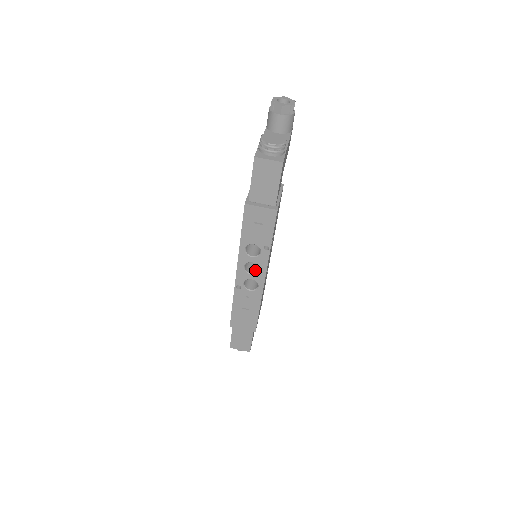
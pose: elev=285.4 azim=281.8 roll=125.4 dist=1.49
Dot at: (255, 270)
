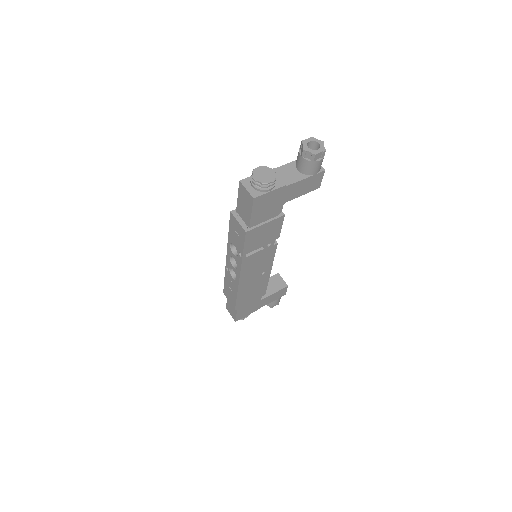
Dot at: occluded
